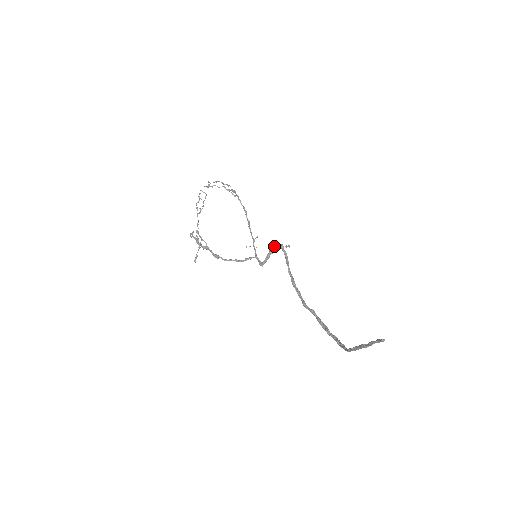
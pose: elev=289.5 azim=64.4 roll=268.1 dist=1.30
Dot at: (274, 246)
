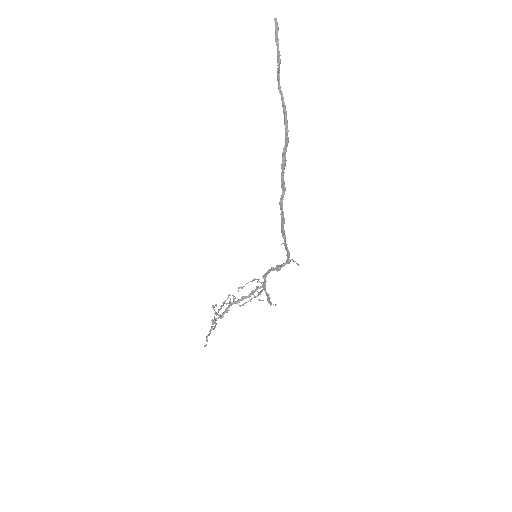
Dot at: (281, 265)
